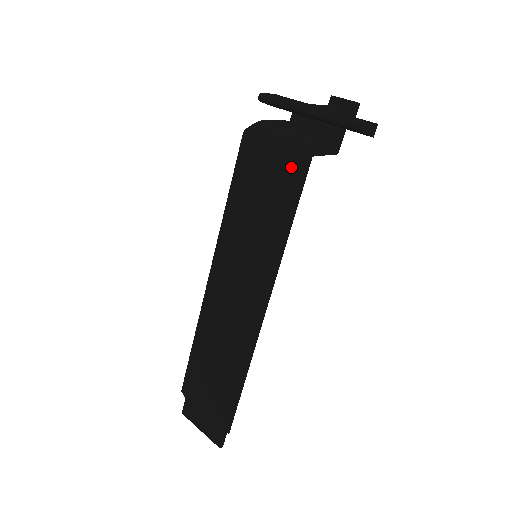
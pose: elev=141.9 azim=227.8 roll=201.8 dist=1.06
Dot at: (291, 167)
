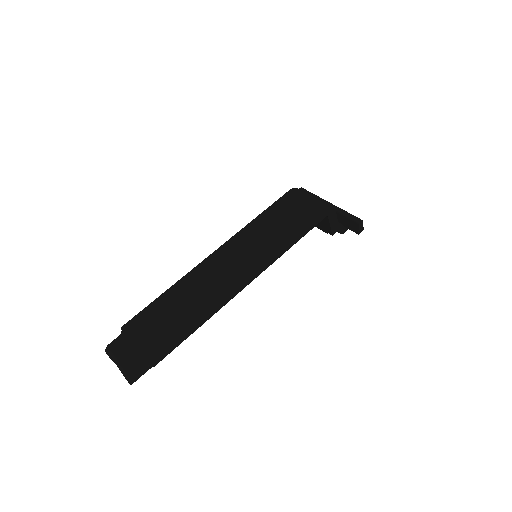
Dot at: (316, 212)
